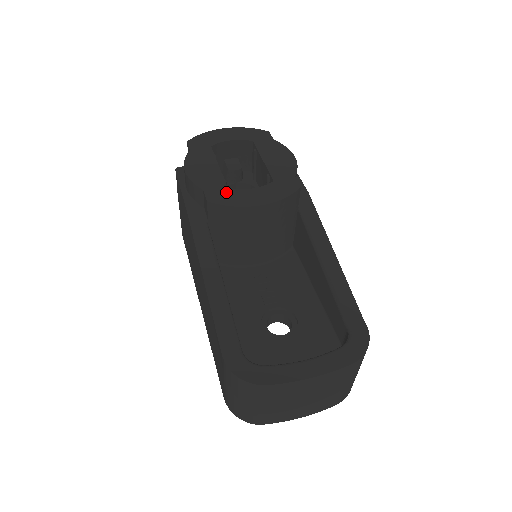
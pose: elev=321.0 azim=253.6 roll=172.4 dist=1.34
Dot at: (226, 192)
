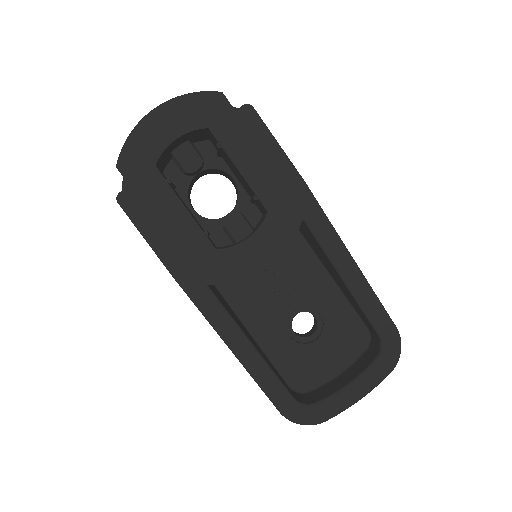
Dot at: (218, 259)
